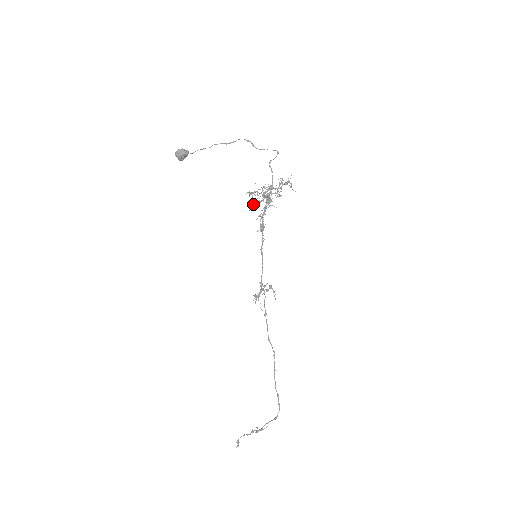
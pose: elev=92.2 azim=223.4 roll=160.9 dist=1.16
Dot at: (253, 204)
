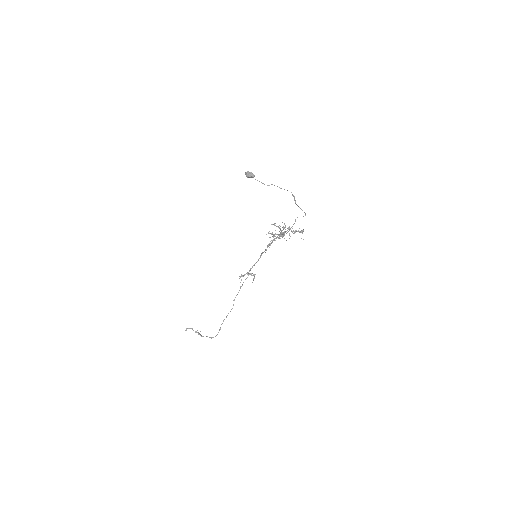
Dot at: (271, 233)
